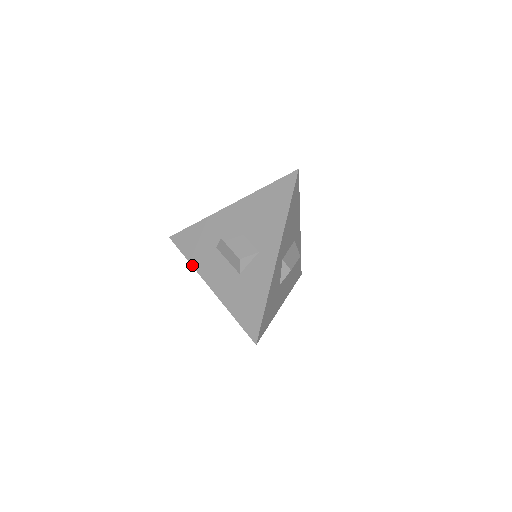
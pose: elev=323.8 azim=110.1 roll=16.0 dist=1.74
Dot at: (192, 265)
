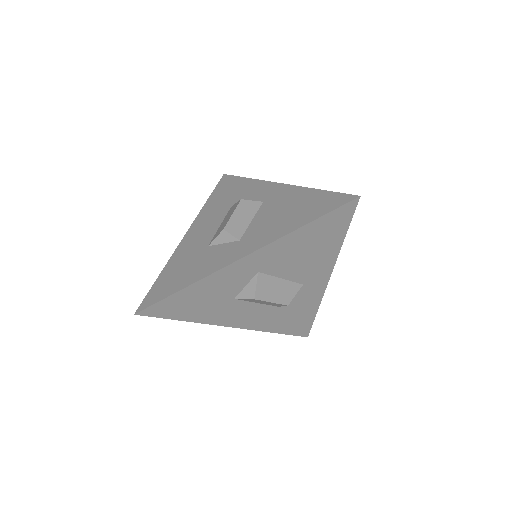
Dot at: occluded
